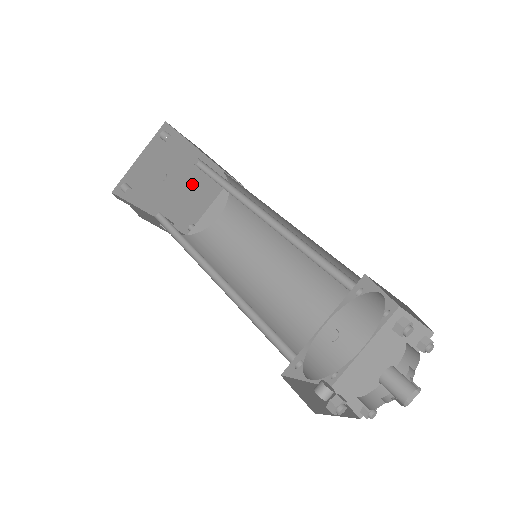
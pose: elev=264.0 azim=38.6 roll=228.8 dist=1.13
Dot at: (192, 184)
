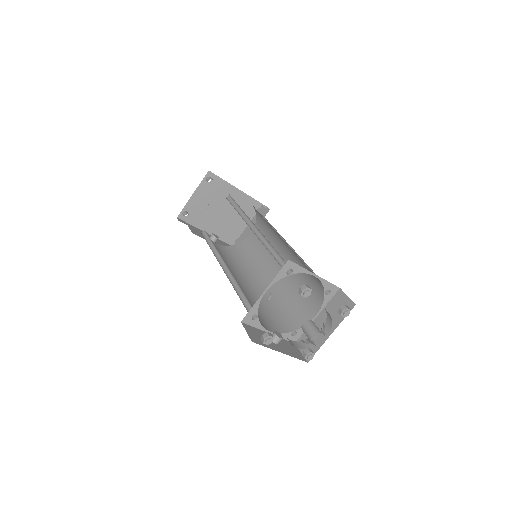
Dot at: (234, 211)
